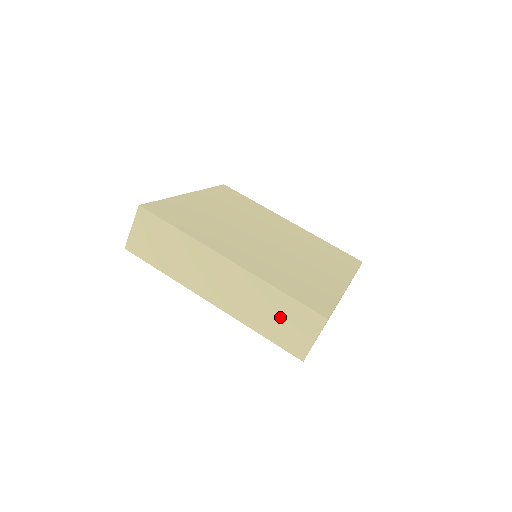
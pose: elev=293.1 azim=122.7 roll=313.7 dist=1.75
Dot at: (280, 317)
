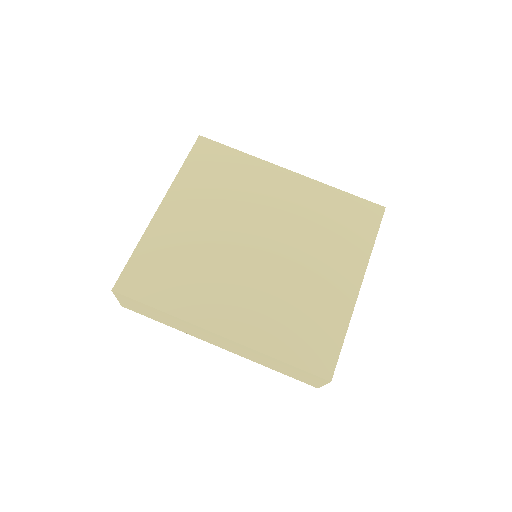
Dot at: (286, 369)
